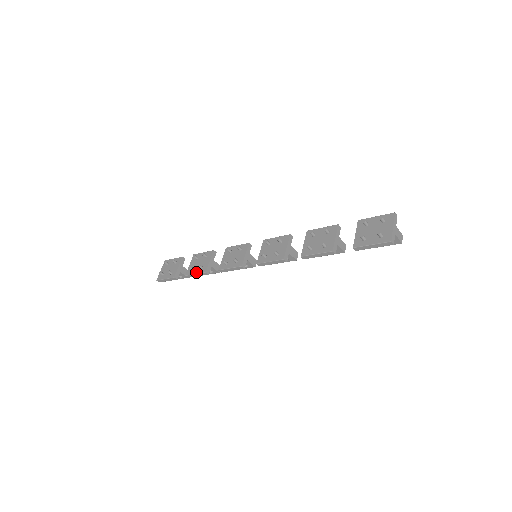
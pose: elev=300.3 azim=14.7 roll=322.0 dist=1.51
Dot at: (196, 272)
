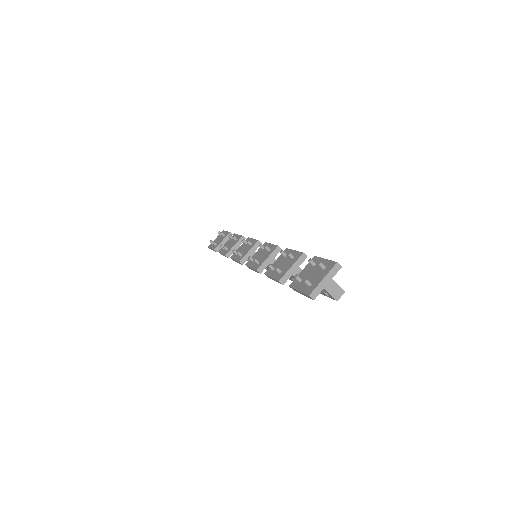
Dot at: (223, 252)
